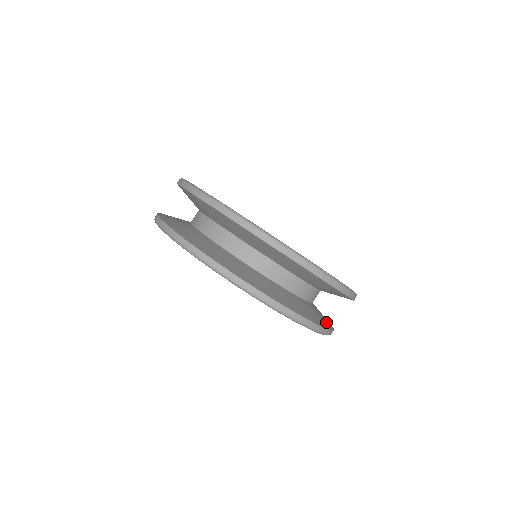
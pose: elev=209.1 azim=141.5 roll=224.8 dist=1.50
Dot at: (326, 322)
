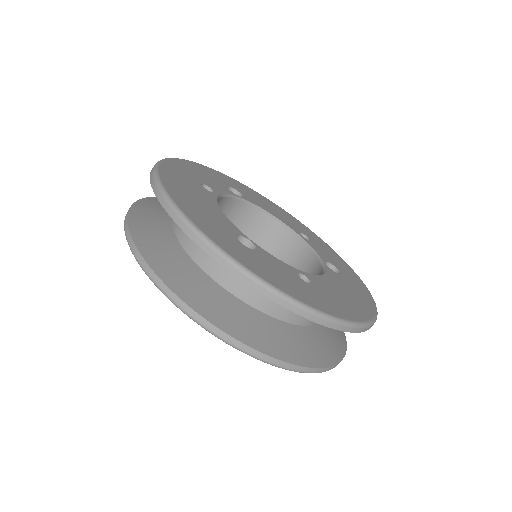
Dot at: (285, 349)
